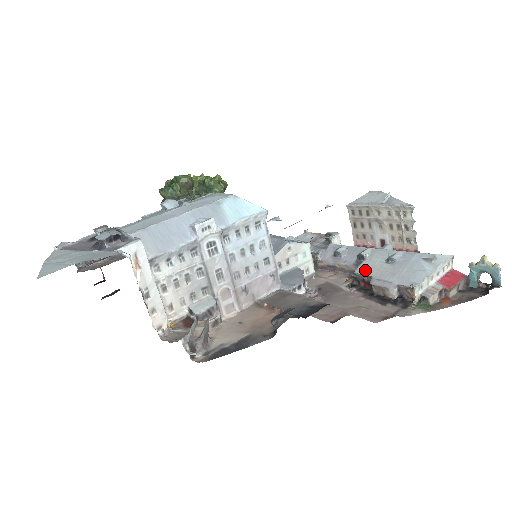
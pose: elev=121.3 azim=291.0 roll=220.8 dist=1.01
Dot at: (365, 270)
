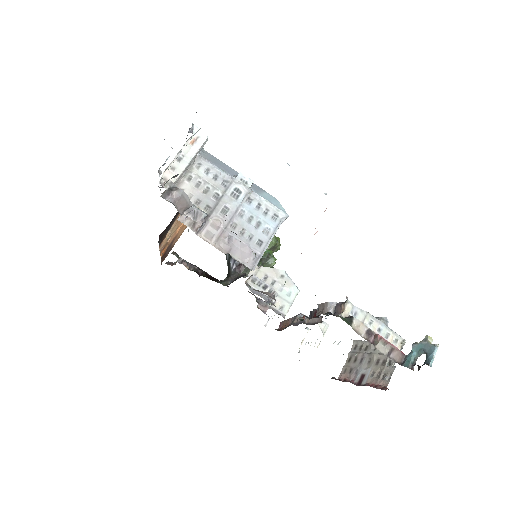
Dot at: occluded
